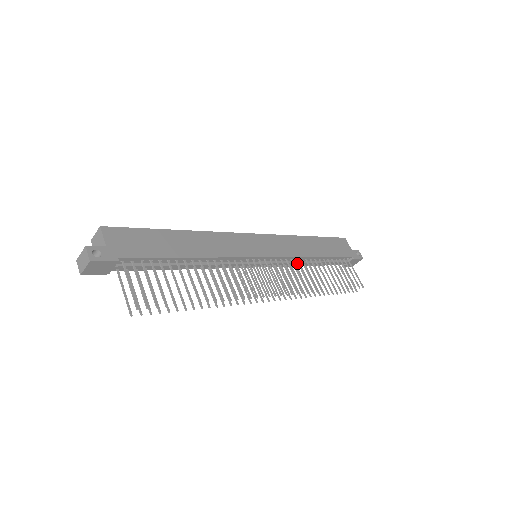
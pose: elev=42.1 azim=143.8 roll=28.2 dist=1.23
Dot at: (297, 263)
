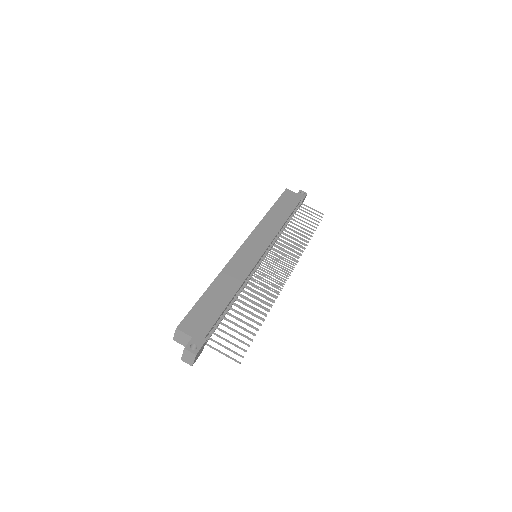
Dot at: (279, 236)
